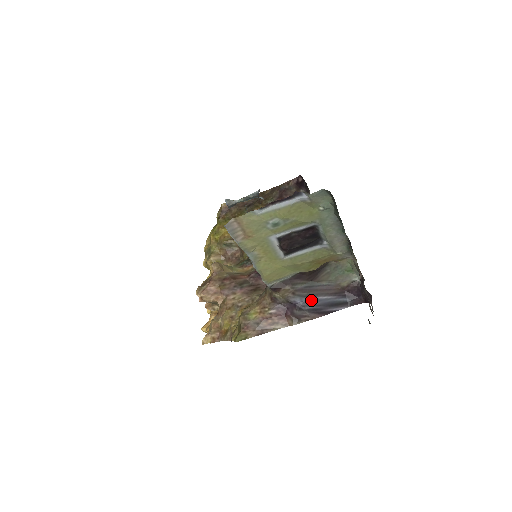
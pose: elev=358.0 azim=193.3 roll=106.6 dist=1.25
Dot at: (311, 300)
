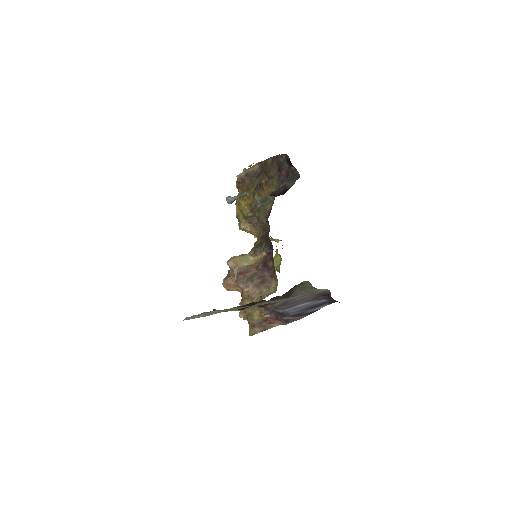
Dot at: (292, 309)
